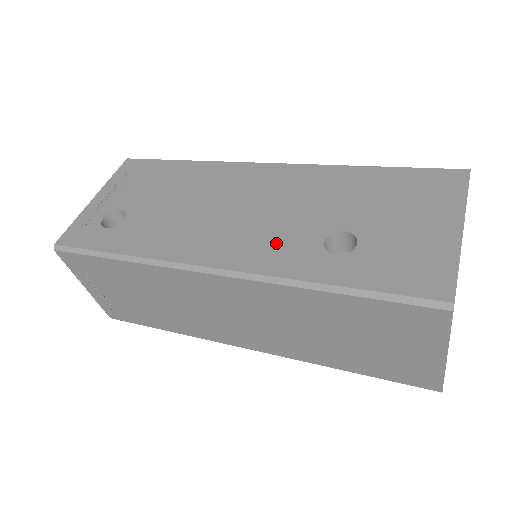
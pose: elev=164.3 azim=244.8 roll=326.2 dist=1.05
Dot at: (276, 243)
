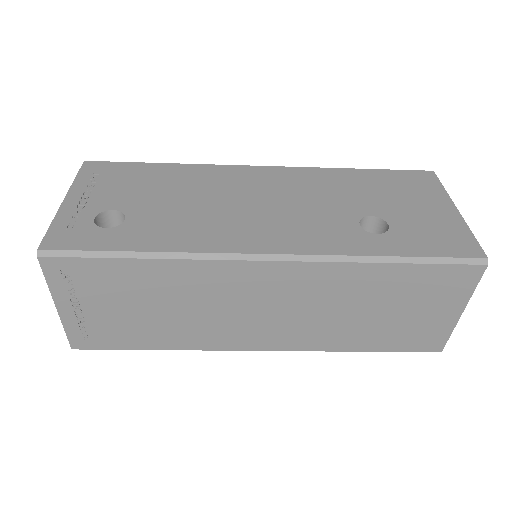
Dot at: (317, 229)
